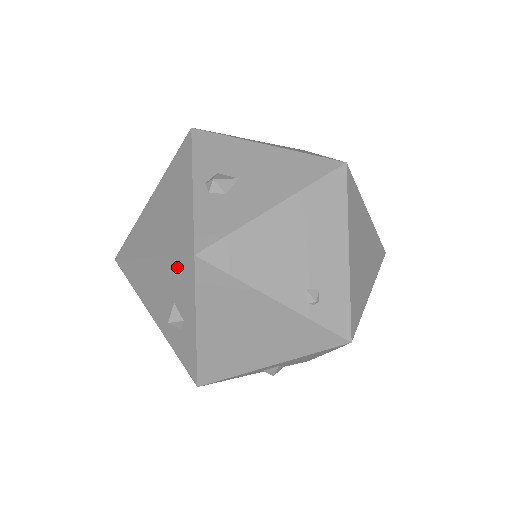
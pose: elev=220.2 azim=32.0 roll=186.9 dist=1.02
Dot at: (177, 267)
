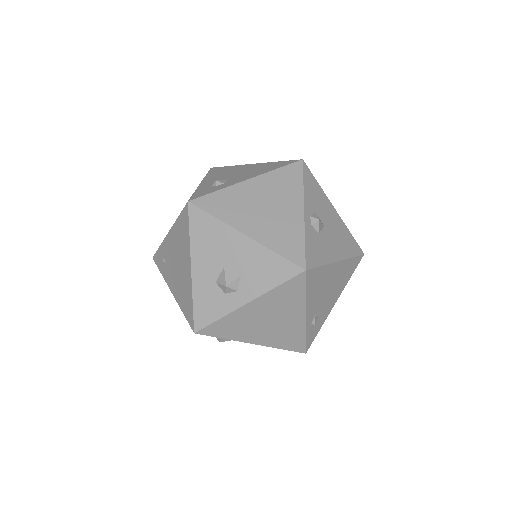
Dot at: (276, 263)
